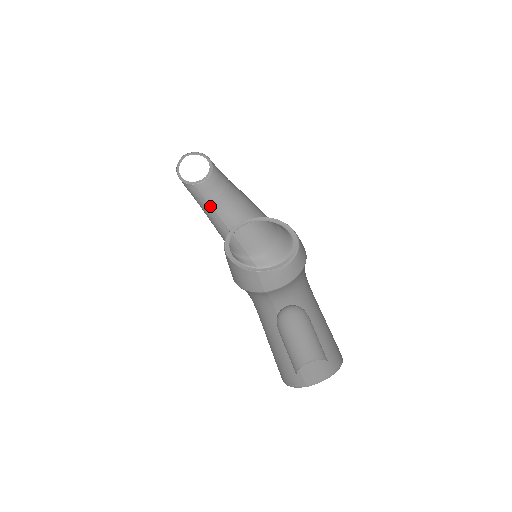
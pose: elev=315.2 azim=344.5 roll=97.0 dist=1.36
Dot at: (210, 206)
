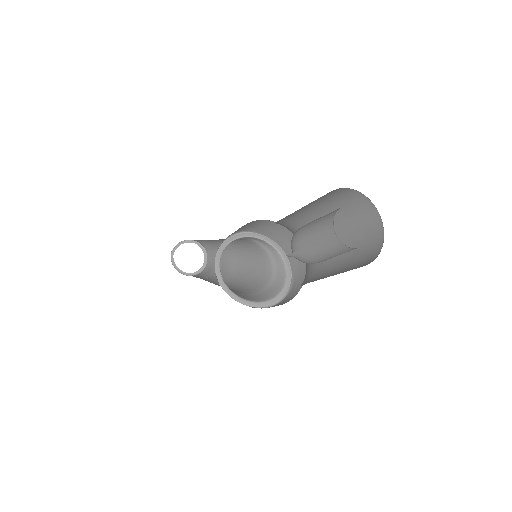
Dot at: occluded
